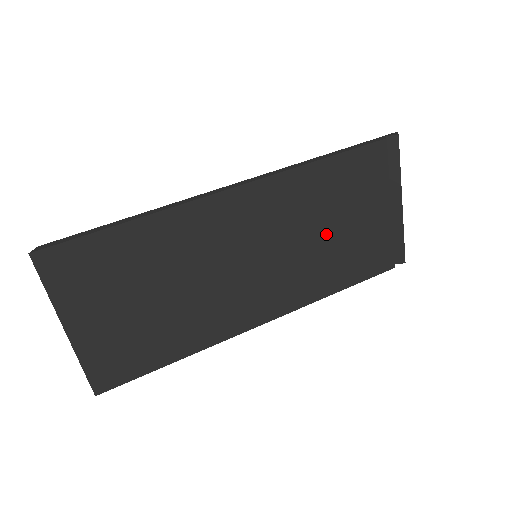
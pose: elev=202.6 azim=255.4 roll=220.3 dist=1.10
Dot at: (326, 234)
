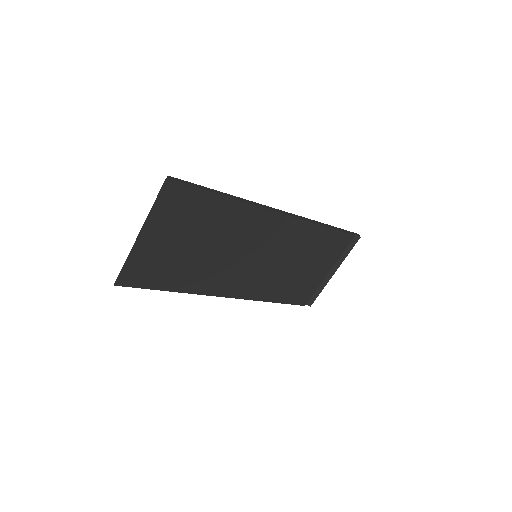
Dot at: (294, 266)
